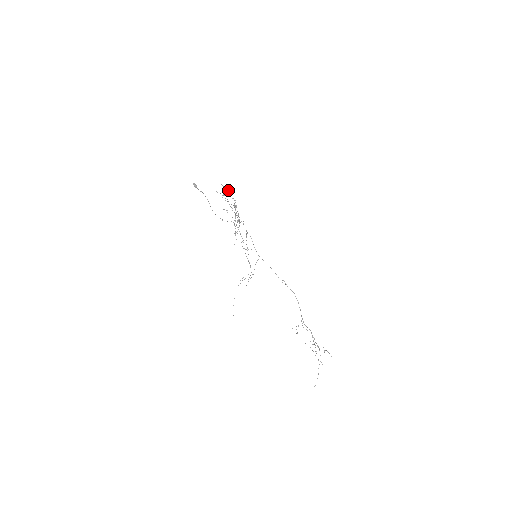
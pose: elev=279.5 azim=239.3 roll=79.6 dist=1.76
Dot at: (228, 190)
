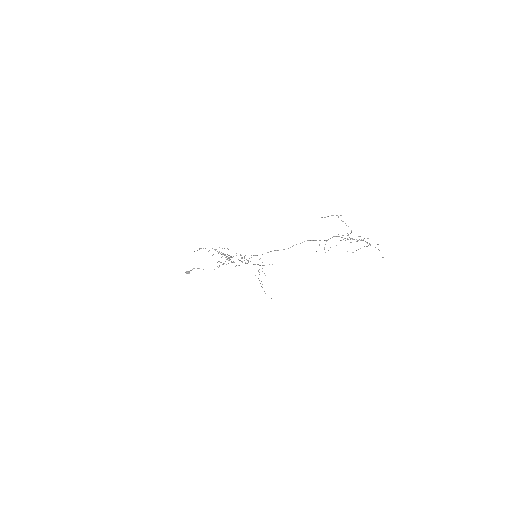
Dot at: occluded
